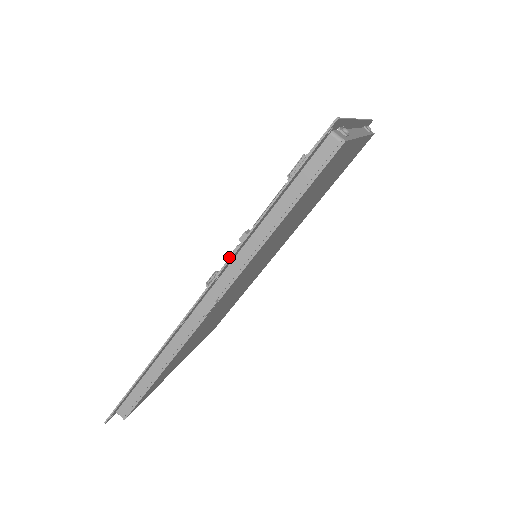
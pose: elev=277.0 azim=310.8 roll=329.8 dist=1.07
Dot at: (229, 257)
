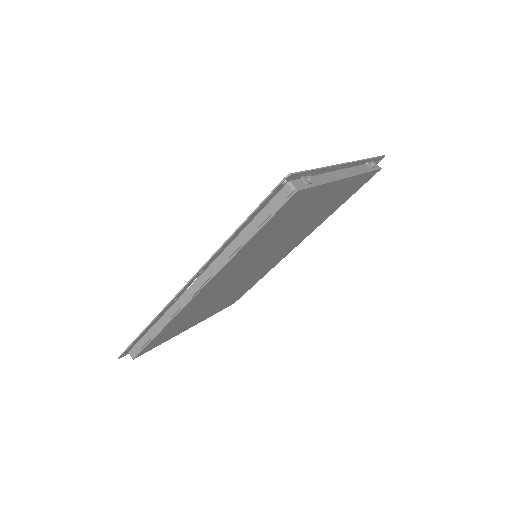
Dot at: occluded
